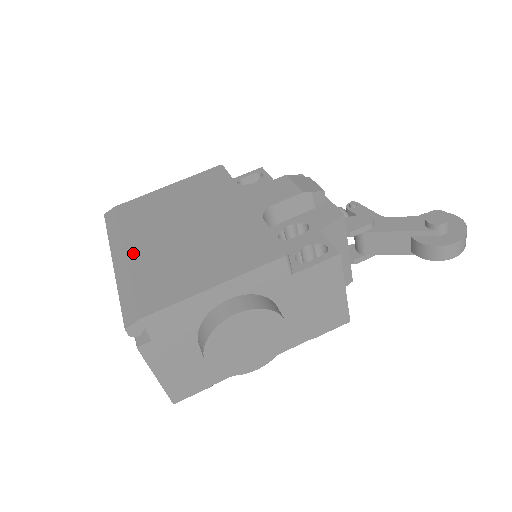
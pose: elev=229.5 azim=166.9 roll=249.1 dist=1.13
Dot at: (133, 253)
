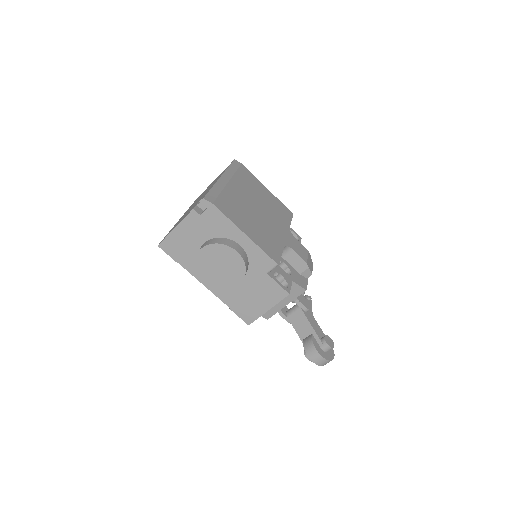
Dot at: (232, 185)
